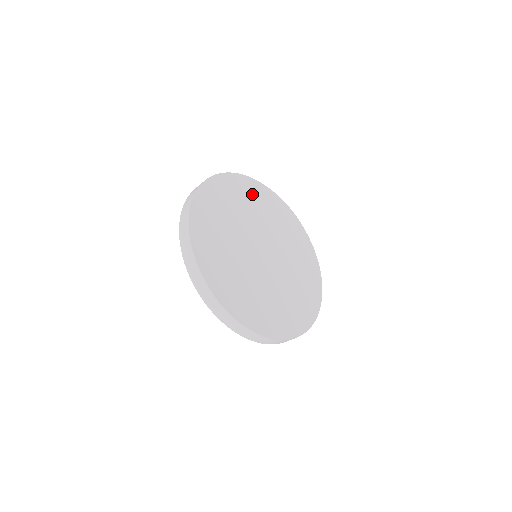
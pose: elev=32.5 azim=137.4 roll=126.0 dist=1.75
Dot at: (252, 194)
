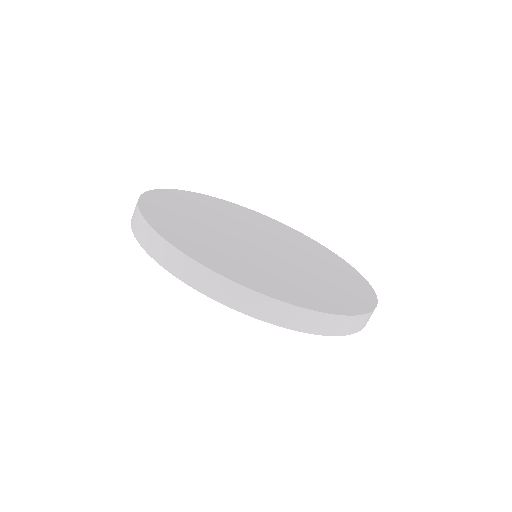
Dot at: (241, 212)
